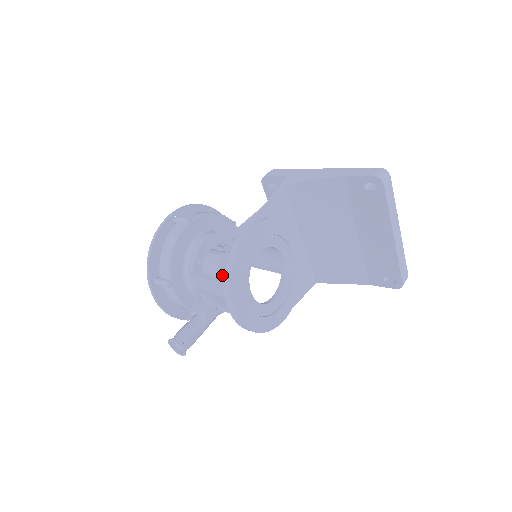
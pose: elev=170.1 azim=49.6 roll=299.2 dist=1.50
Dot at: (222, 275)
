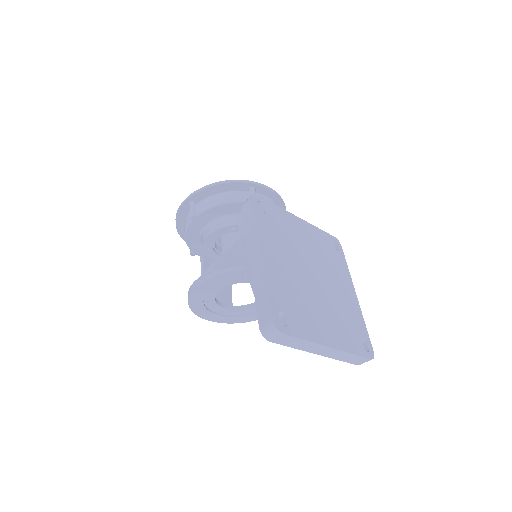
Dot at: occluded
